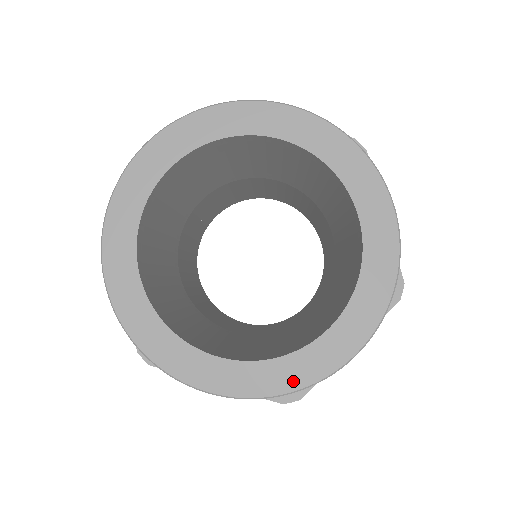
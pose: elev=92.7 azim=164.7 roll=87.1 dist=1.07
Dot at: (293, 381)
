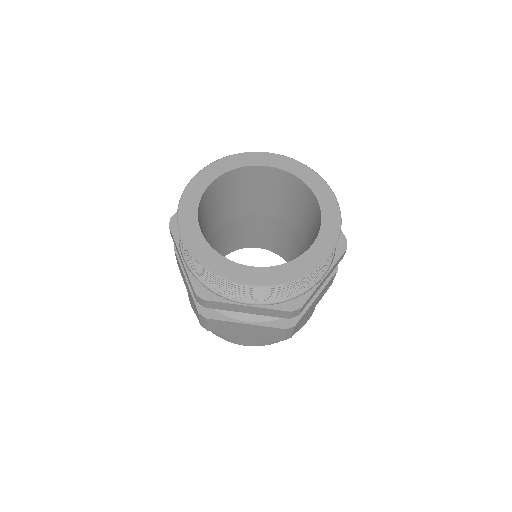
Dot at: (297, 274)
